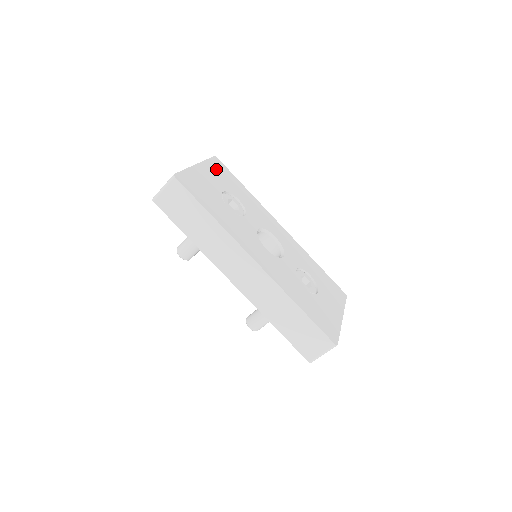
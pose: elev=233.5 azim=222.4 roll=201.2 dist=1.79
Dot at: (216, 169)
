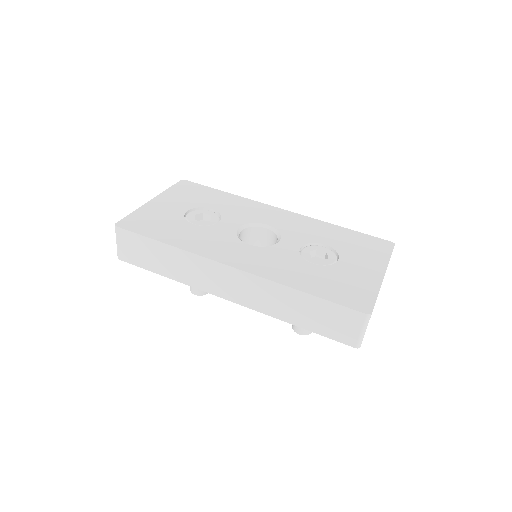
Dot at: (181, 192)
